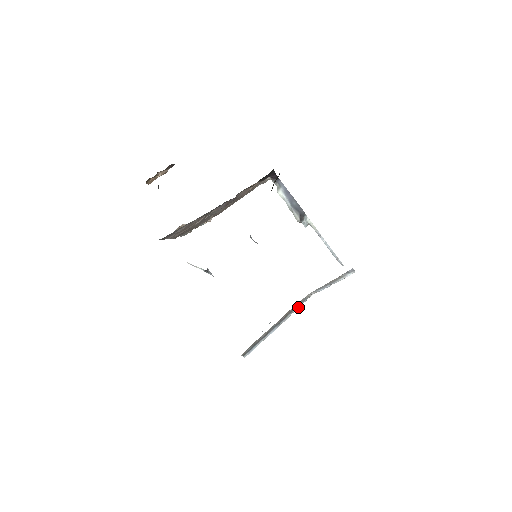
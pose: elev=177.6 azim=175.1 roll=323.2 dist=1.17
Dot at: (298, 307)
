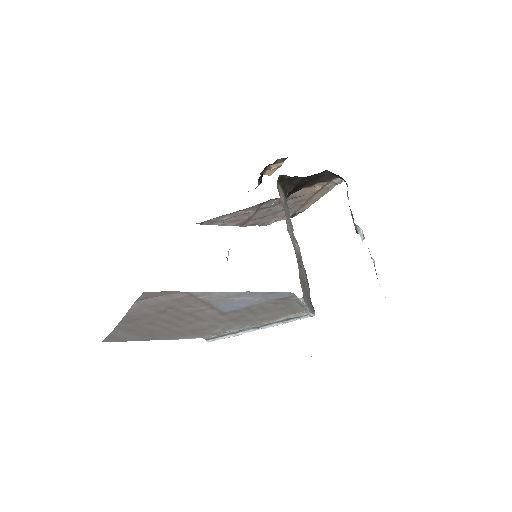
Dot at: (290, 321)
